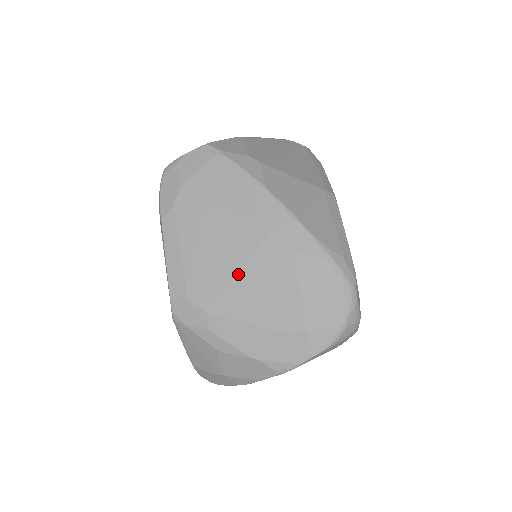
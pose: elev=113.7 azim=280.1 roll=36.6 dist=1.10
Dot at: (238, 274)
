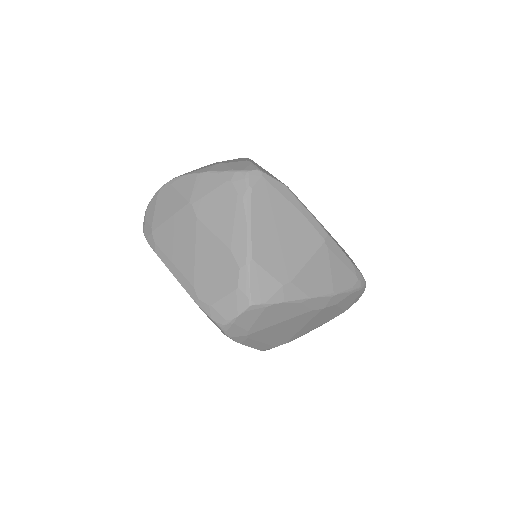
Dot at: (304, 327)
